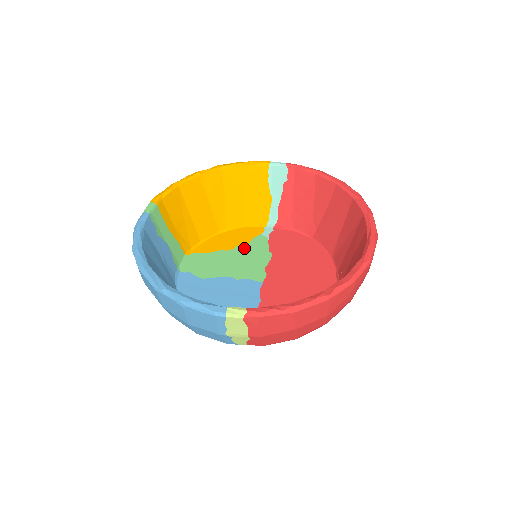
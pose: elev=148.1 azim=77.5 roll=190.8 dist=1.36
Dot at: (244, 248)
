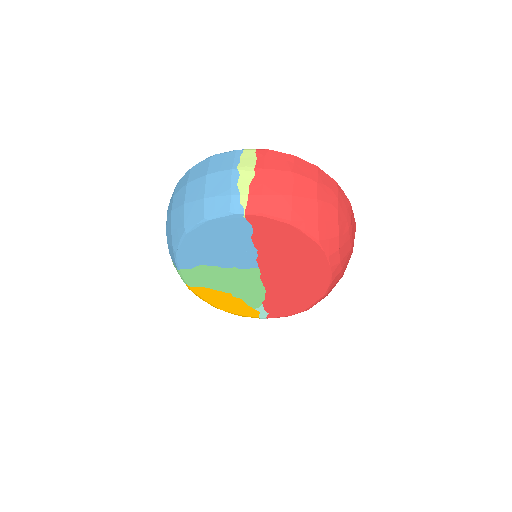
Dot at: occluded
